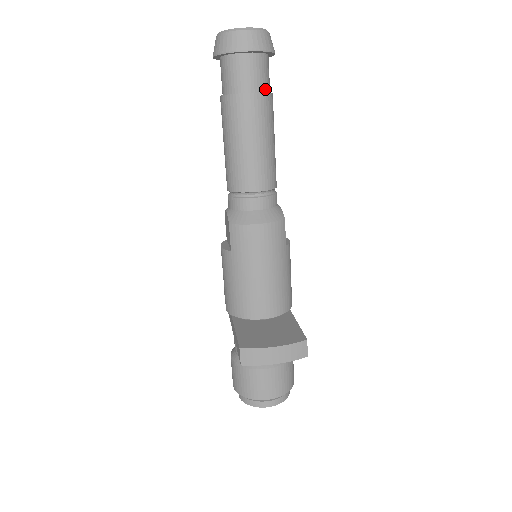
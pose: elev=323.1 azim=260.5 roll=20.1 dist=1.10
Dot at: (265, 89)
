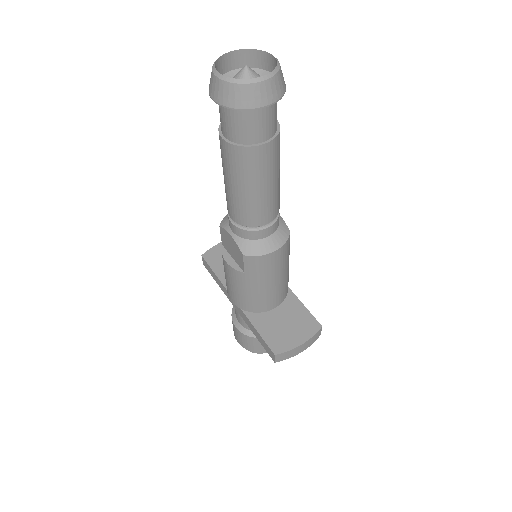
Dot at: (276, 128)
